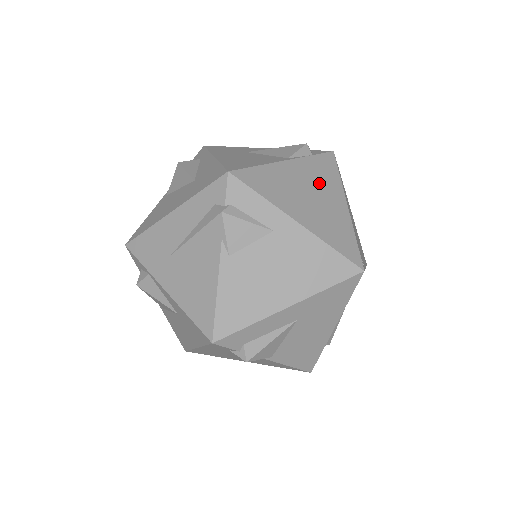
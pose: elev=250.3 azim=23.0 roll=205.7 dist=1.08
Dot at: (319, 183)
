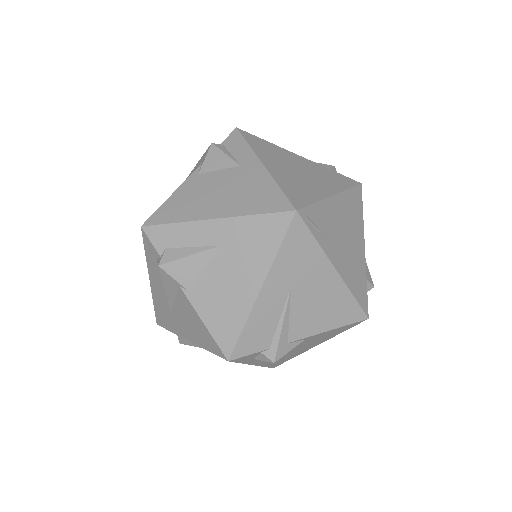
Dot at: (318, 175)
